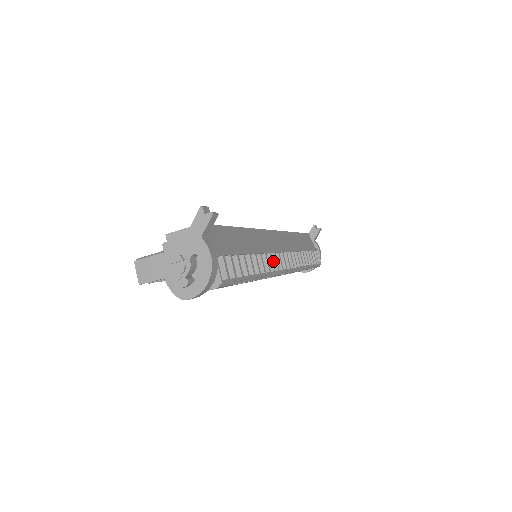
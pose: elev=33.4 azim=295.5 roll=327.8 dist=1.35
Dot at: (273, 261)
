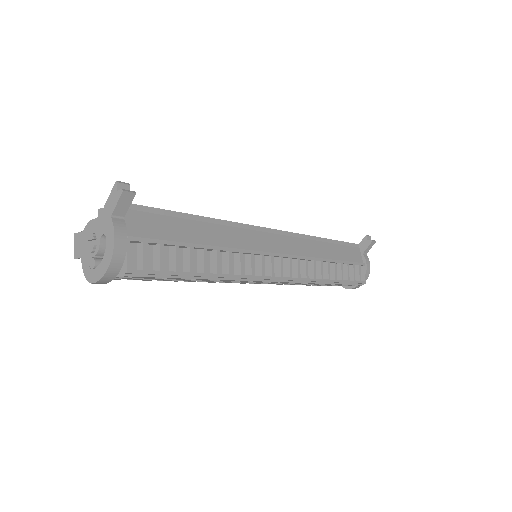
Dot at: (259, 264)
